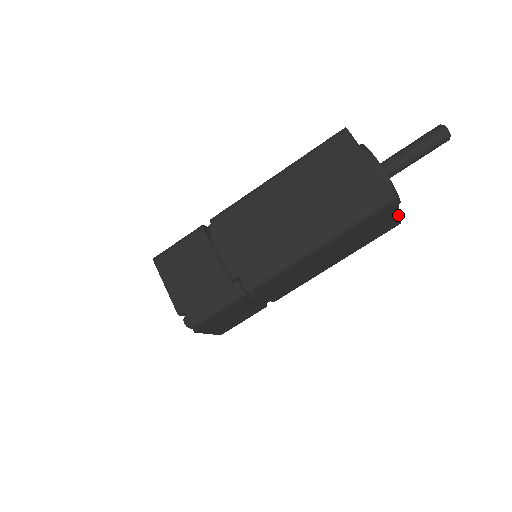
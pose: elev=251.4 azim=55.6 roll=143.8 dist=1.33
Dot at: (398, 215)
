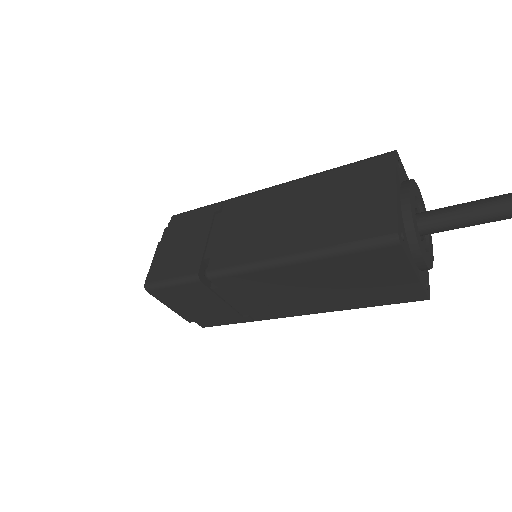
Dot at: occluded
